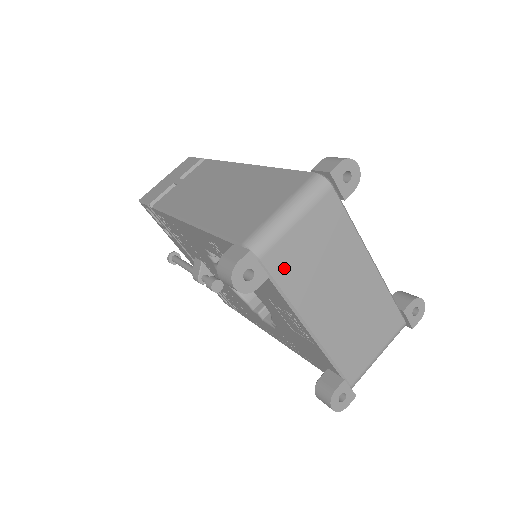
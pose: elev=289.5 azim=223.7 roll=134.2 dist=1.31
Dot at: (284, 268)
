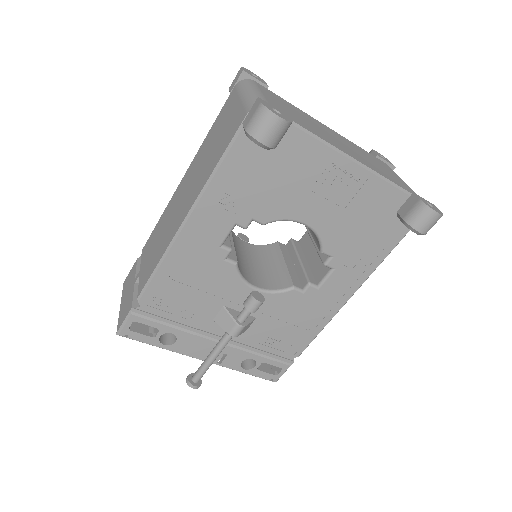
Dot at: (289, 116)
